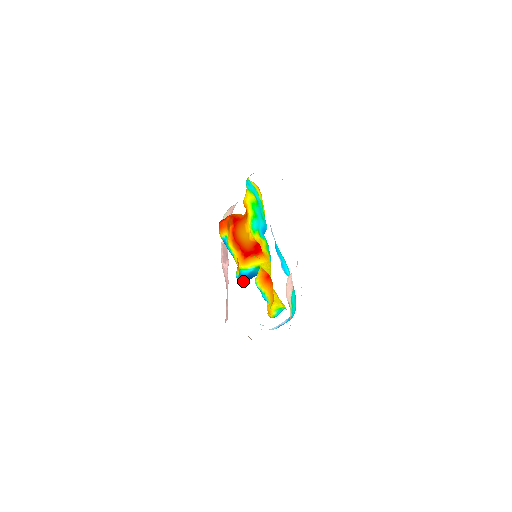
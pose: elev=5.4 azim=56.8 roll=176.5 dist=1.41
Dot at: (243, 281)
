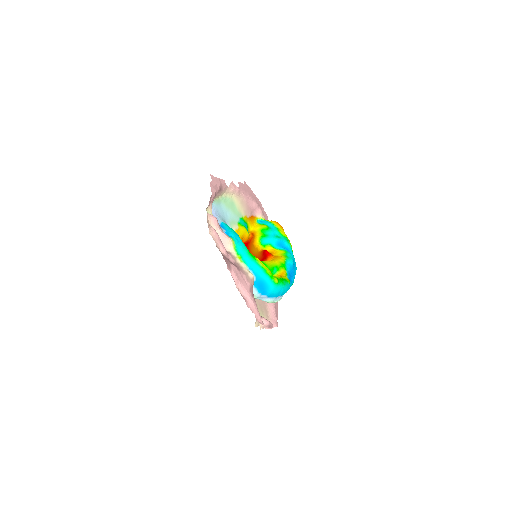
Dot at: occluded
